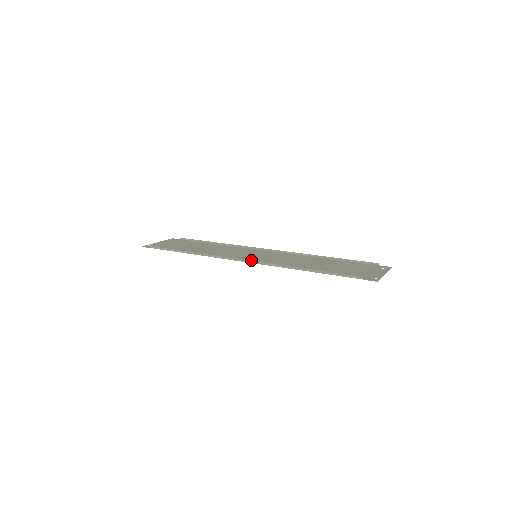
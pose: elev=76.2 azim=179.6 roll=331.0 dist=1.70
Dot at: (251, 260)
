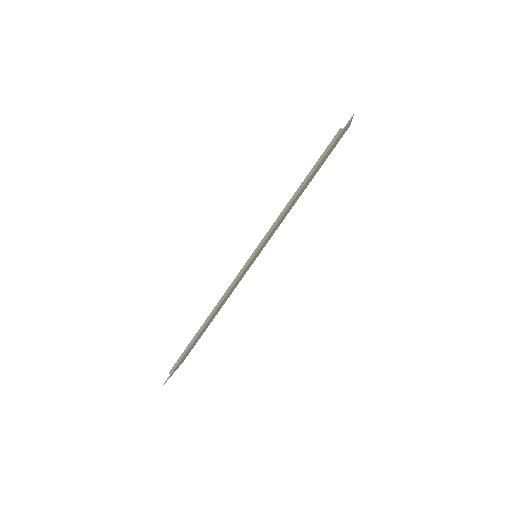
Dot at: occluded
